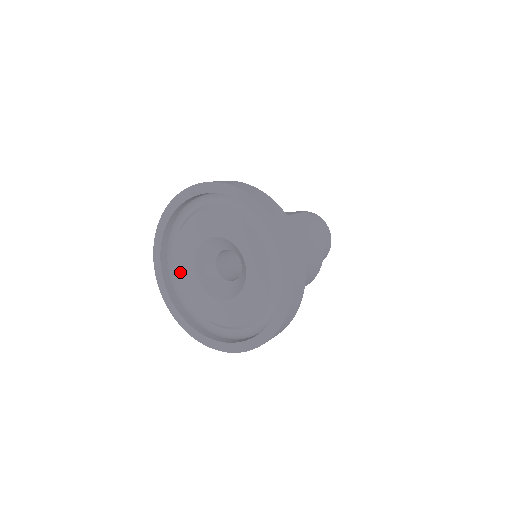
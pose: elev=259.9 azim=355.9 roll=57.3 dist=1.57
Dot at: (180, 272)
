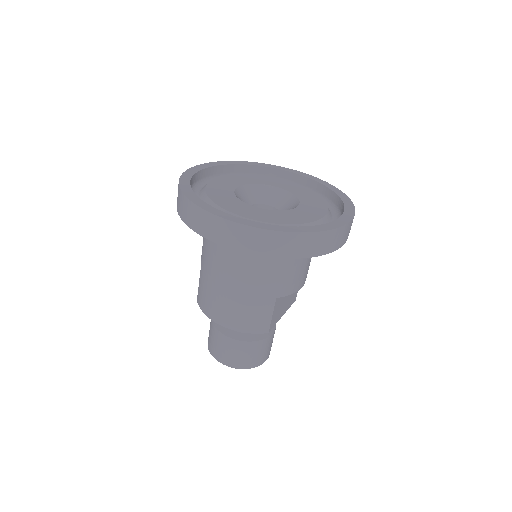
Dot at: (247, 214)
